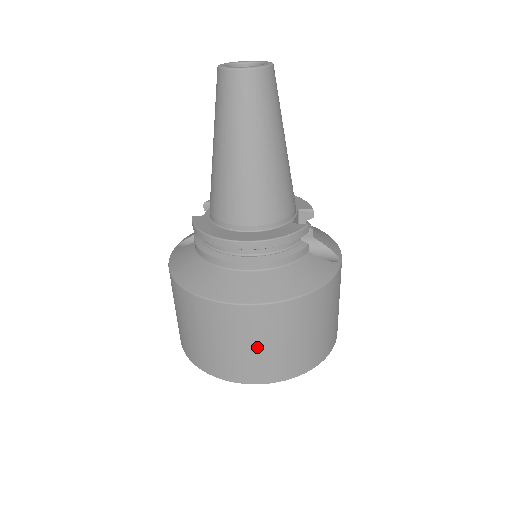
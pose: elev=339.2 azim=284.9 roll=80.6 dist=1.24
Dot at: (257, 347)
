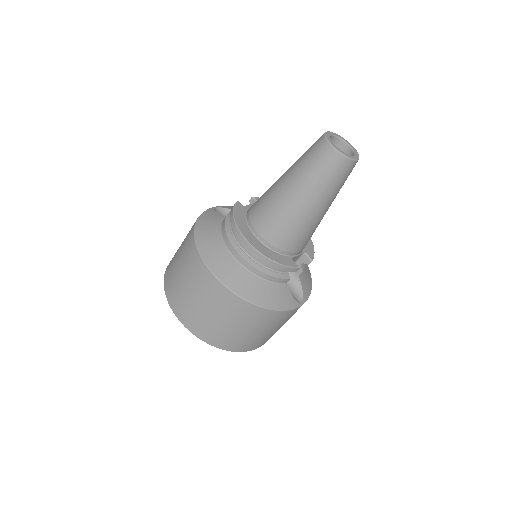
Dot at: (208, 311)
